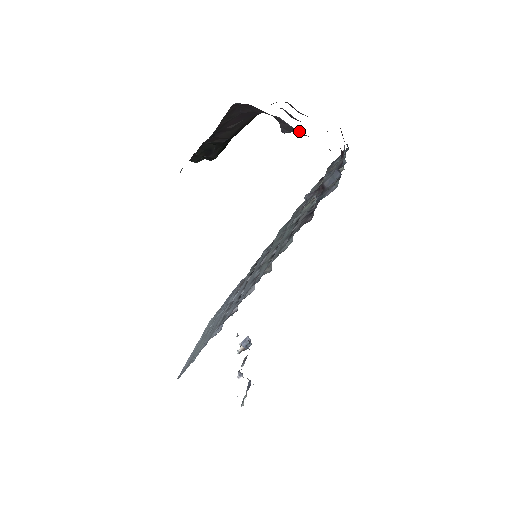
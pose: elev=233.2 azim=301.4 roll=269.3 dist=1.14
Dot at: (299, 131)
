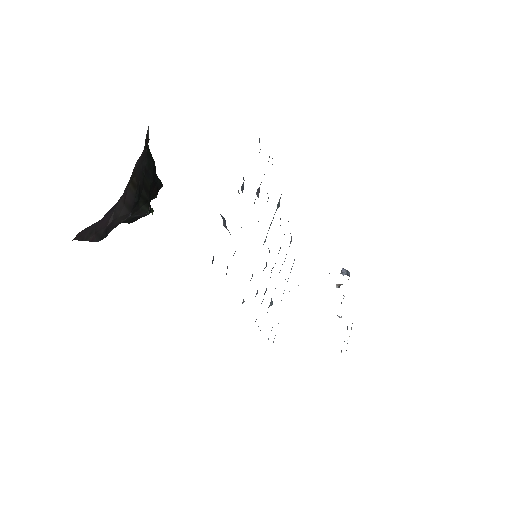
Dot at: occluded
